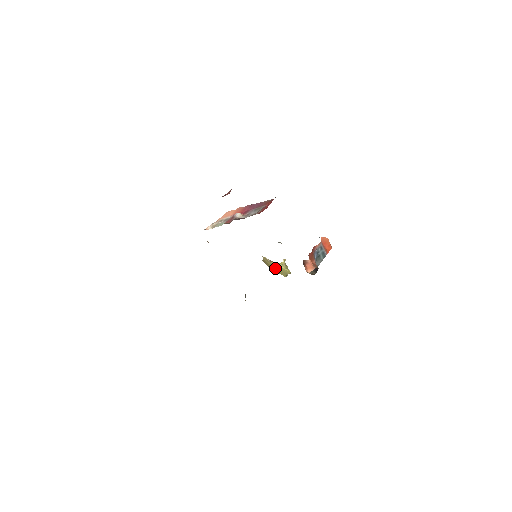
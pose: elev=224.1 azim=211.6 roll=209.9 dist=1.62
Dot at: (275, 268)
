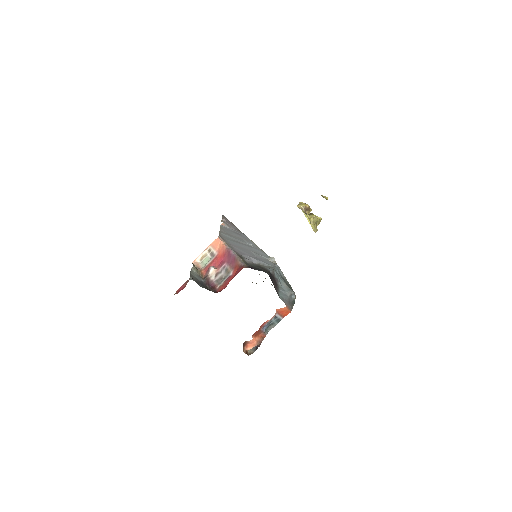
Dot at: occluded
